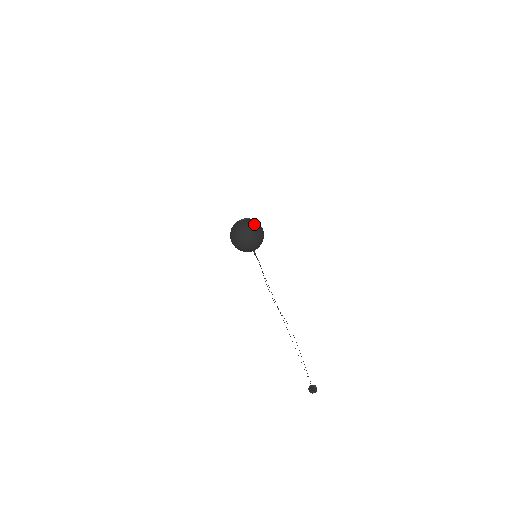
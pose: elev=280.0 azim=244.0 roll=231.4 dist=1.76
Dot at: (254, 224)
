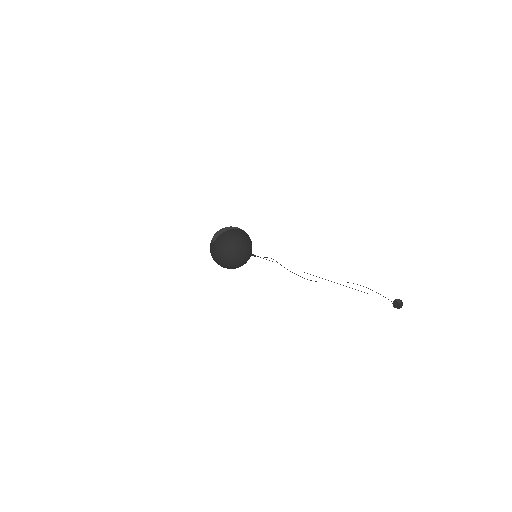
Dot at: (229, 237)
